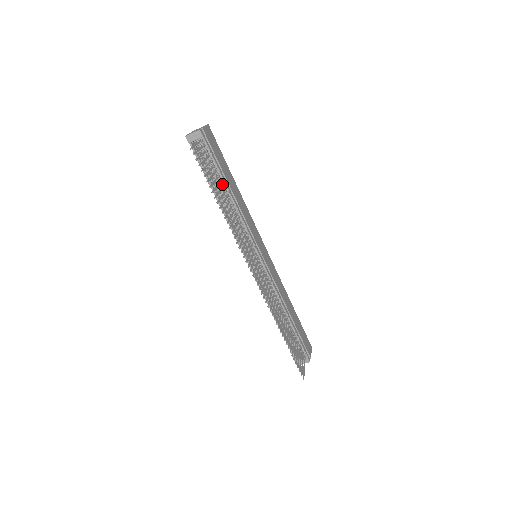
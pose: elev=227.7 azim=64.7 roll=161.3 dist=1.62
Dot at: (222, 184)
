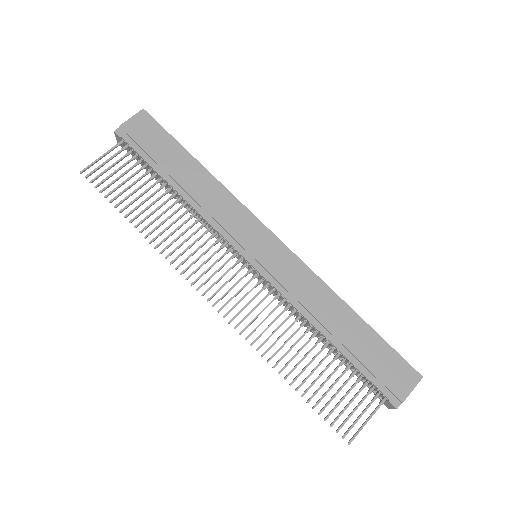
Dot at: (165, 182)
